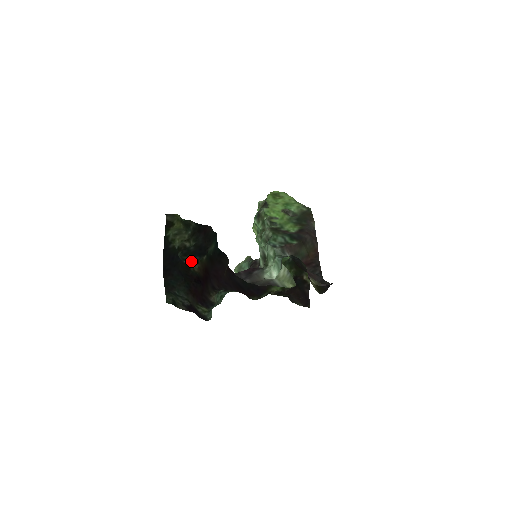
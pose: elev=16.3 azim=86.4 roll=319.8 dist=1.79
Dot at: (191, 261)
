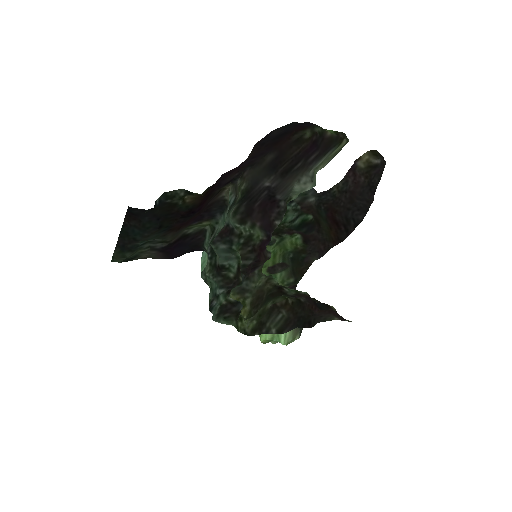
Dot at: (181, 195)
